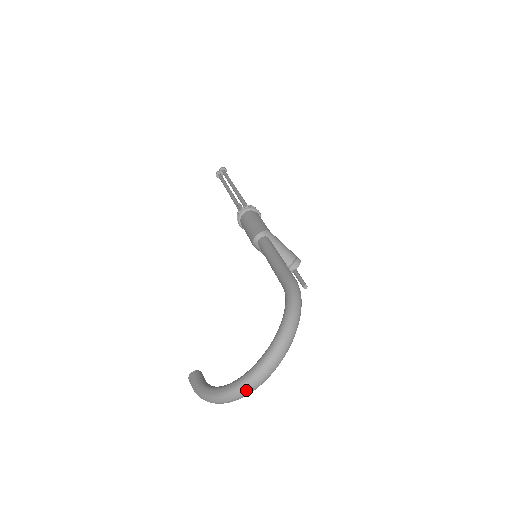
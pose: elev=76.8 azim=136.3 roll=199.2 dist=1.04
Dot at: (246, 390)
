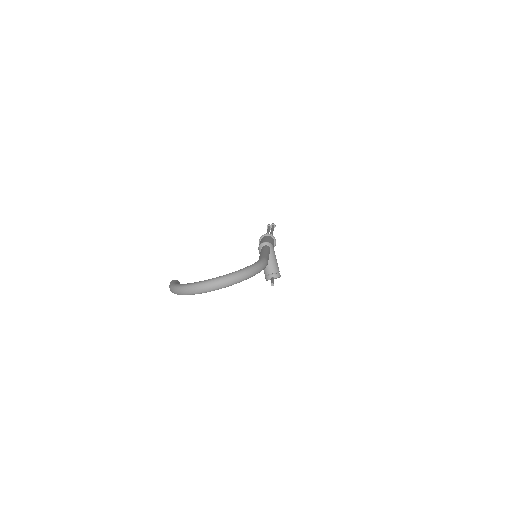
Dot at: (200, 288)
